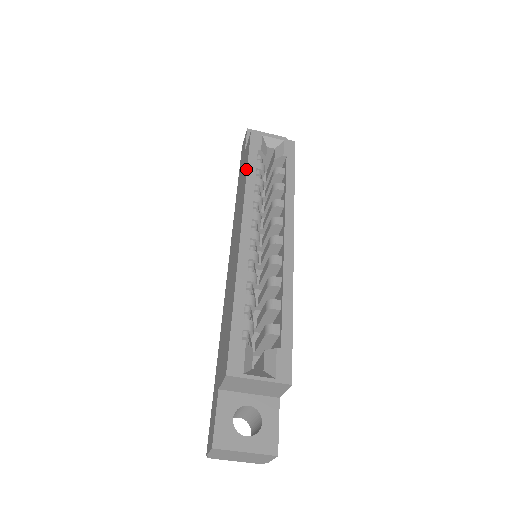
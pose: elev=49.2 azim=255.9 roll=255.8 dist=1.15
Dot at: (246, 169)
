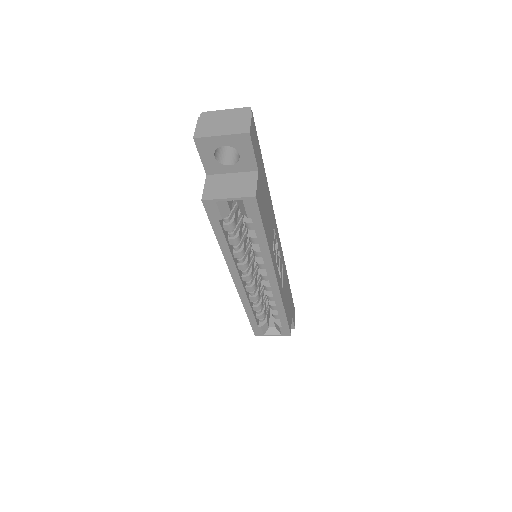
Dot at: (216, 236)
